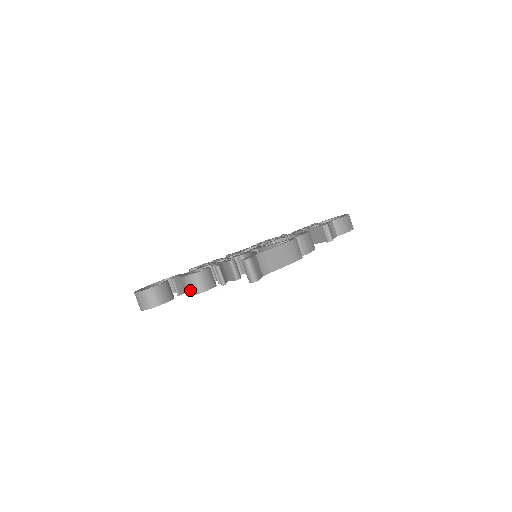
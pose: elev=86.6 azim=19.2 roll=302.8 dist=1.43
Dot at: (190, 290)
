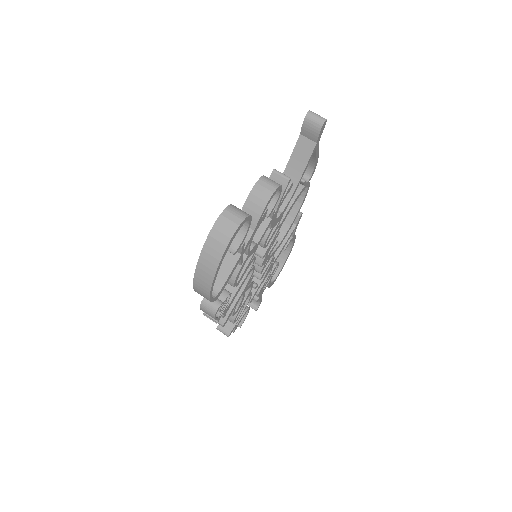
Dot at: (269, 189)
